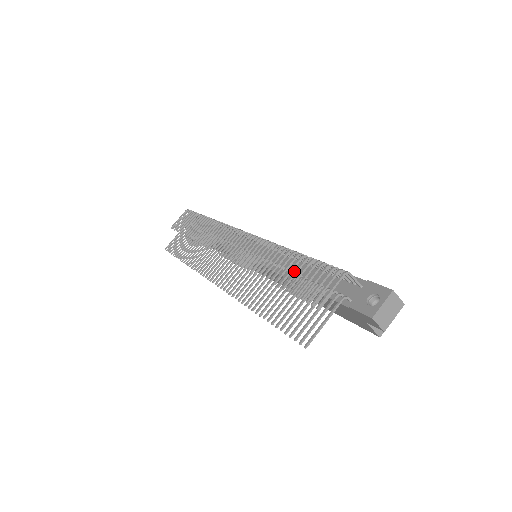
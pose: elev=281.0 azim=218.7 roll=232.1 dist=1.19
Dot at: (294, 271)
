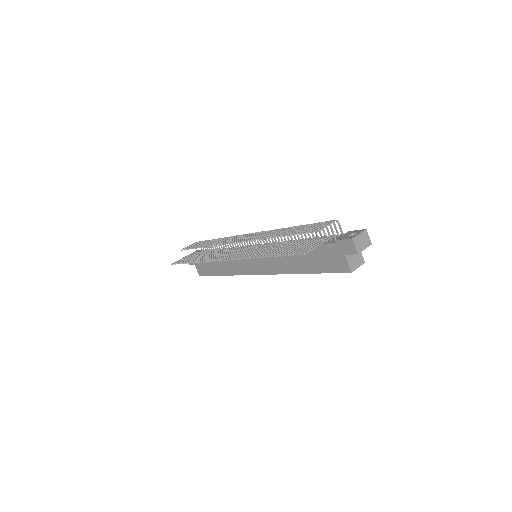
Dot at: occluded
